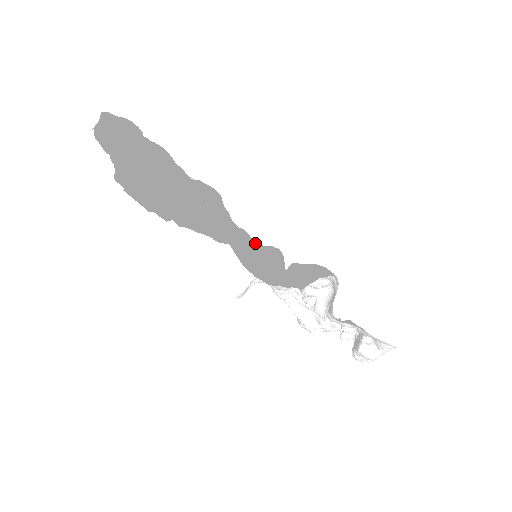
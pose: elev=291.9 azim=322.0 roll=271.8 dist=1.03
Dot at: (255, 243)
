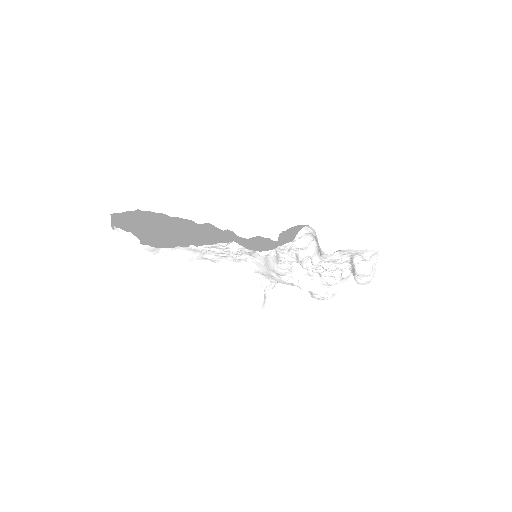
Dot at: occluded
